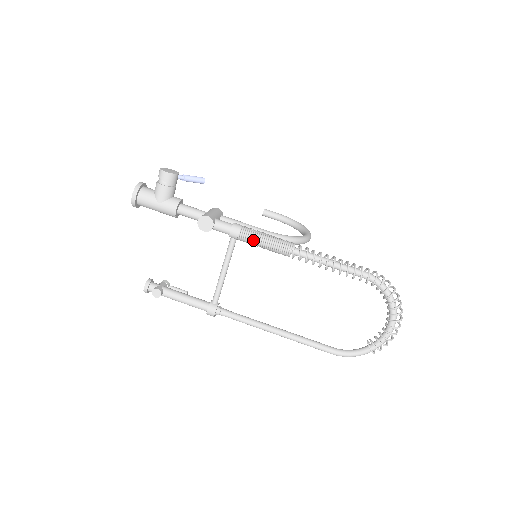
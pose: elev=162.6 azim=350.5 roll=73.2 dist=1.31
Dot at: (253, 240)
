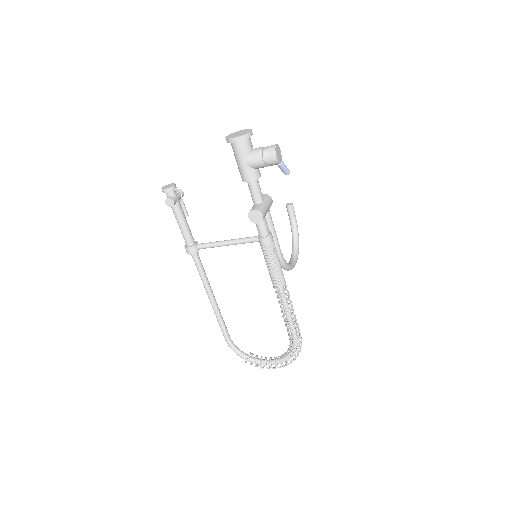
Dot at: (268, 257)
